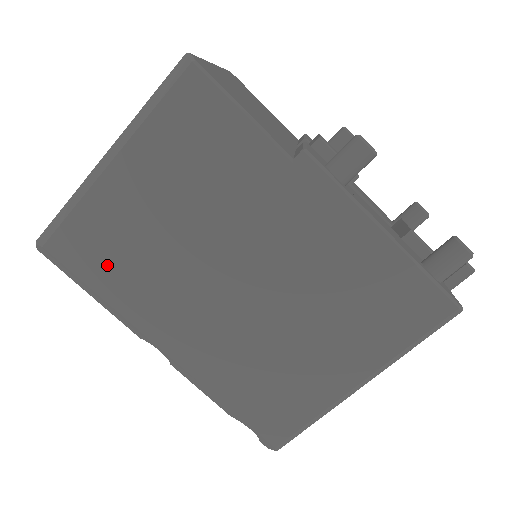
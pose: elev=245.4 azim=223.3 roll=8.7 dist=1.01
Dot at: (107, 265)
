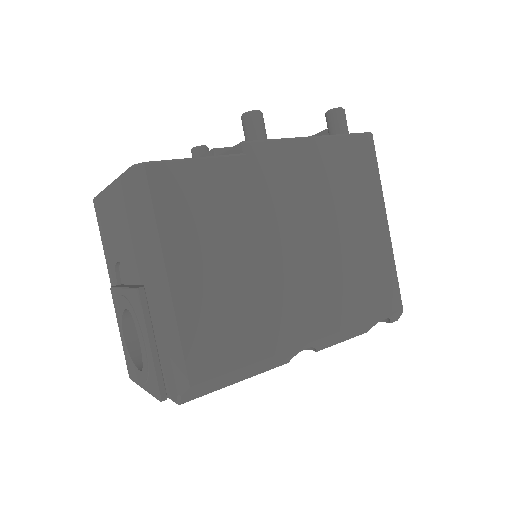
Dot at: (233, 340)
